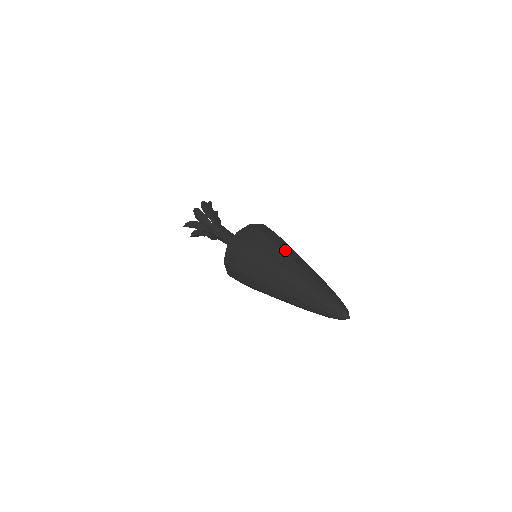
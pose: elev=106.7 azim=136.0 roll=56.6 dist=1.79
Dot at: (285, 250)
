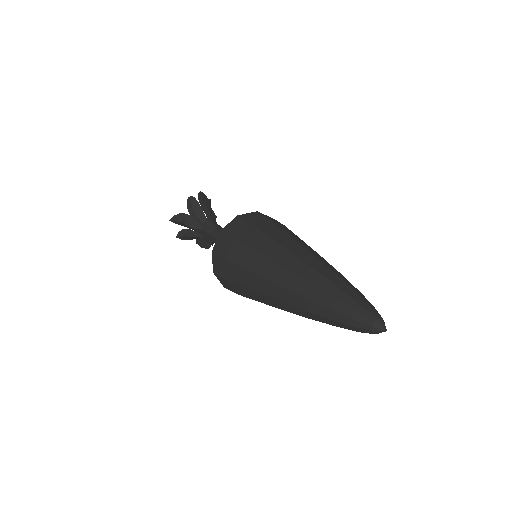
Dot at: (299, 241)
